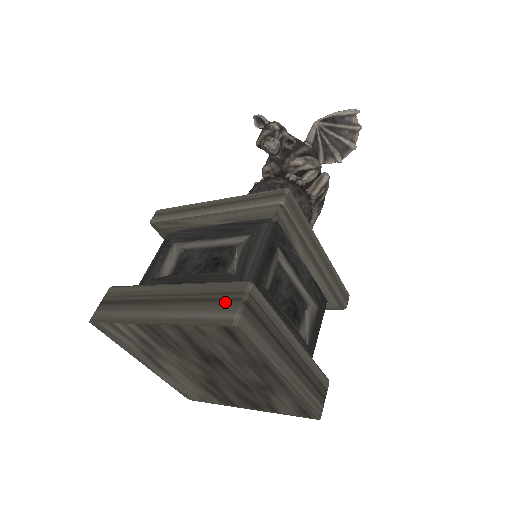
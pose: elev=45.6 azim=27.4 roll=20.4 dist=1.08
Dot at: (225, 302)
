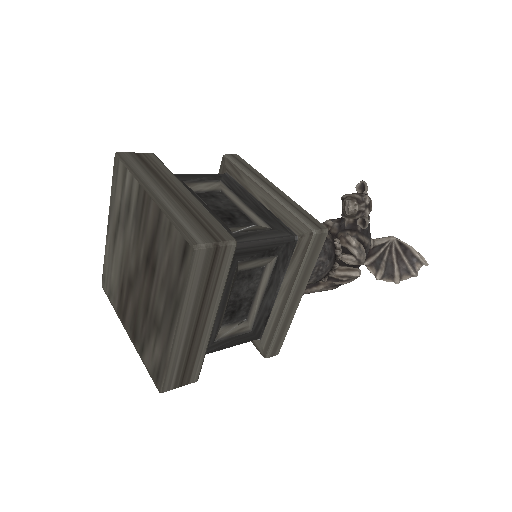
Dot at: (207, 232)
